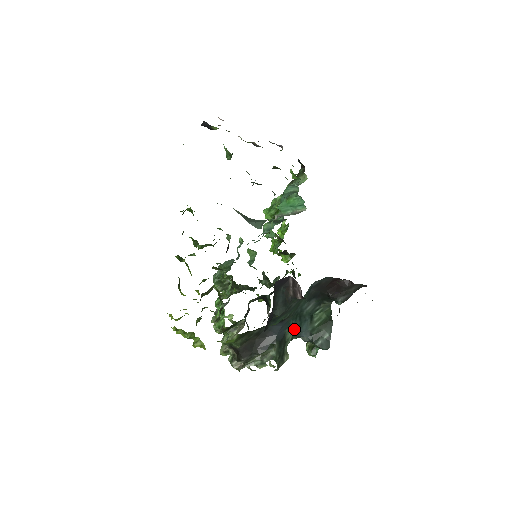
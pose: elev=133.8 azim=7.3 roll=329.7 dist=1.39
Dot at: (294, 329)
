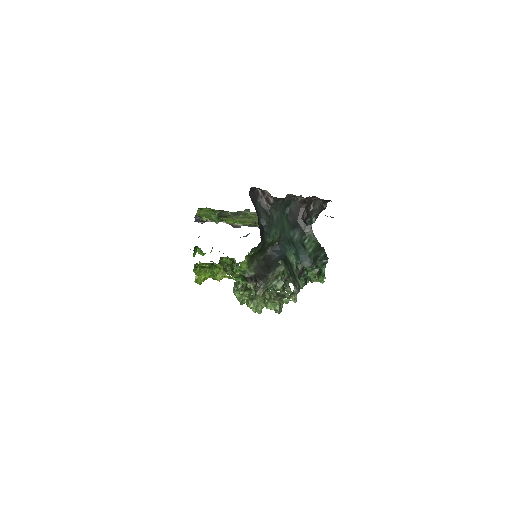
Dot at: (293, 255)
